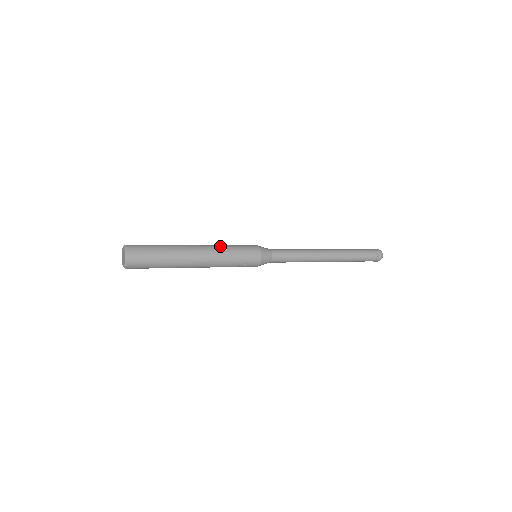
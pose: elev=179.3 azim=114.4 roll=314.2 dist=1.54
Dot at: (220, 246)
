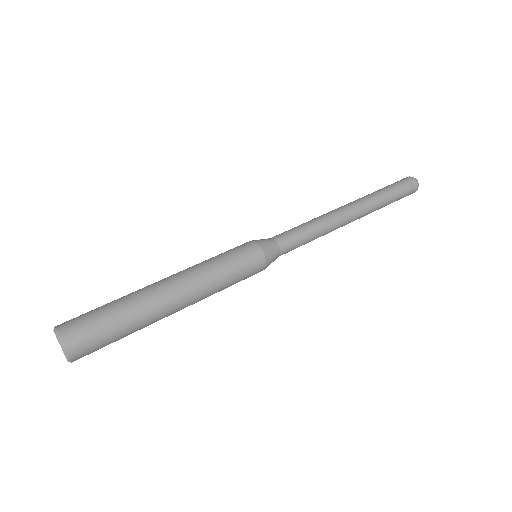
Dot at: (209, 278)
